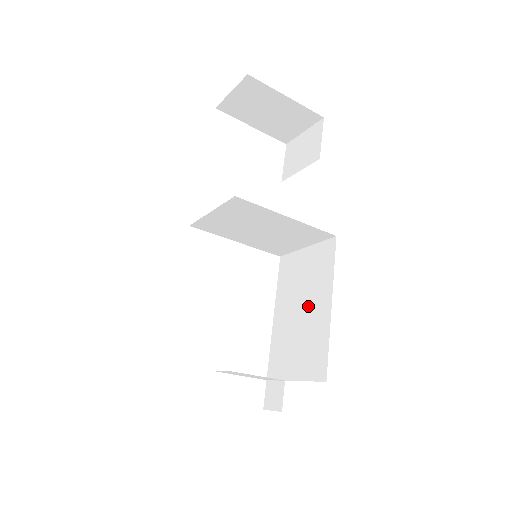
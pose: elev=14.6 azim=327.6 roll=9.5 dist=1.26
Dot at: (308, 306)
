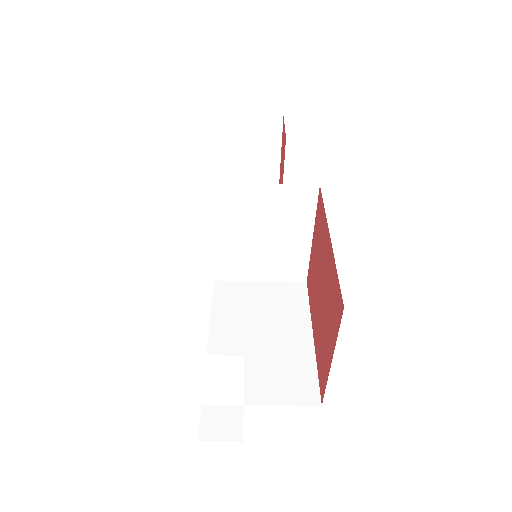
Dot at: (275, 332)
